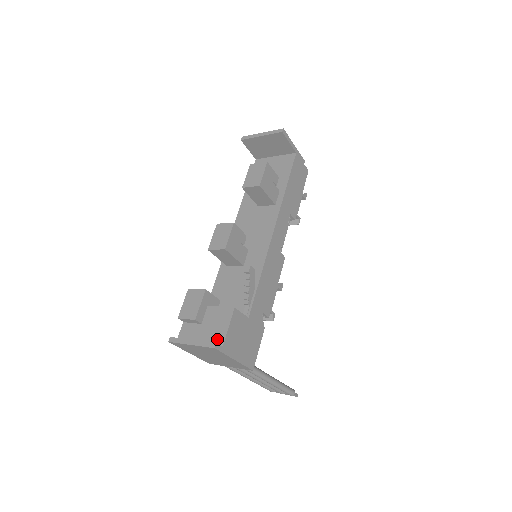
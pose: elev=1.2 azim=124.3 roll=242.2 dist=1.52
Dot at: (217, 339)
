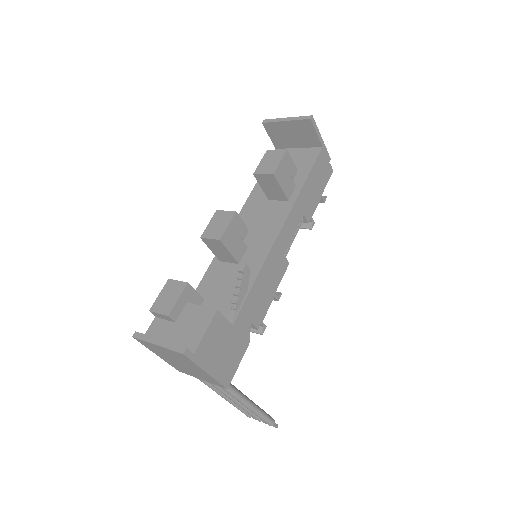
Dot at: (189, 344)
